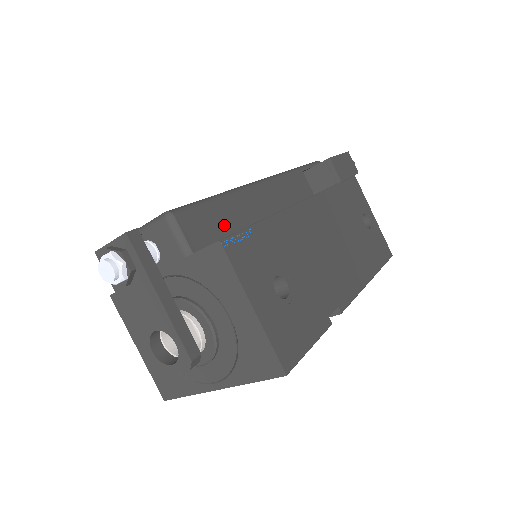
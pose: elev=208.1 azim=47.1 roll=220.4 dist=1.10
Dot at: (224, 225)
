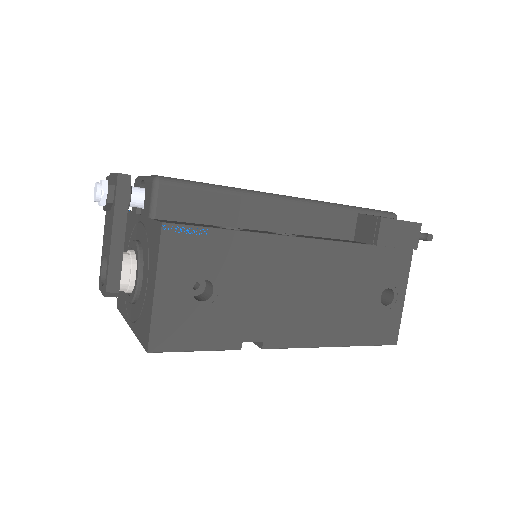
Dot at: (208, 214)
